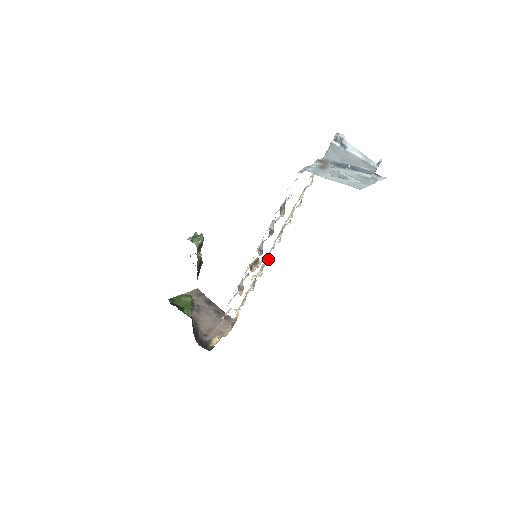
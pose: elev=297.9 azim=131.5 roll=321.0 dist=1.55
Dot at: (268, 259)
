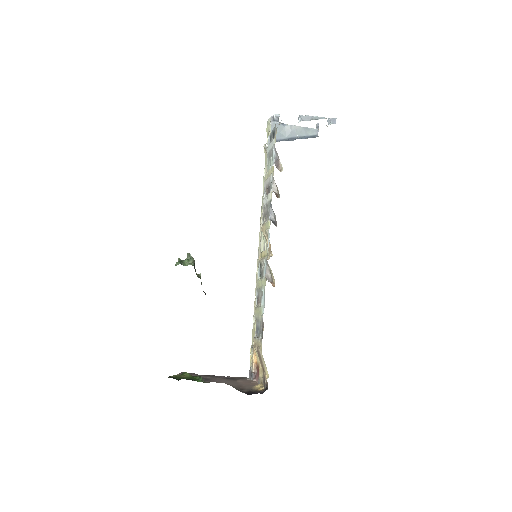
Dot at: occluded
